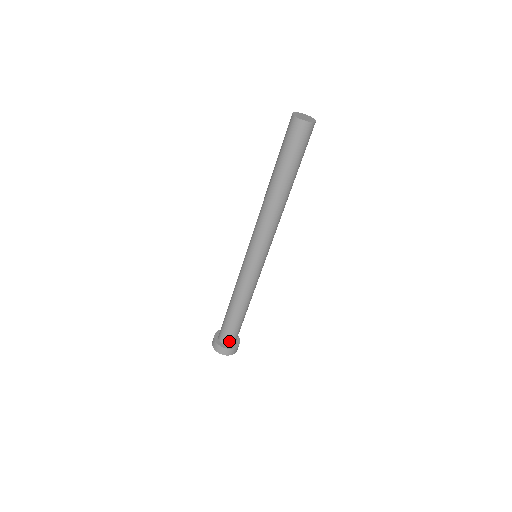
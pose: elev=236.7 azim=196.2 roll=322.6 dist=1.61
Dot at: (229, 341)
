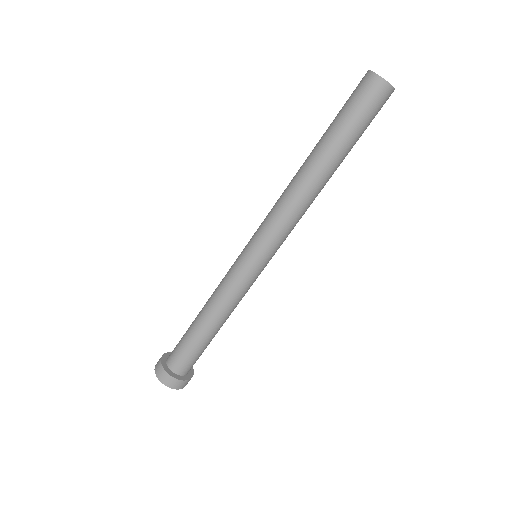
Dot at: (184, 370)
